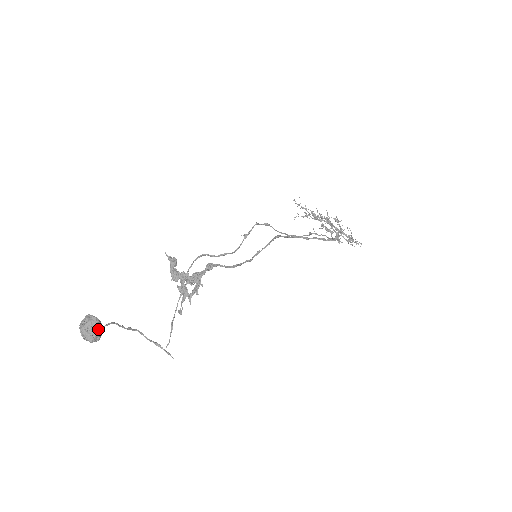
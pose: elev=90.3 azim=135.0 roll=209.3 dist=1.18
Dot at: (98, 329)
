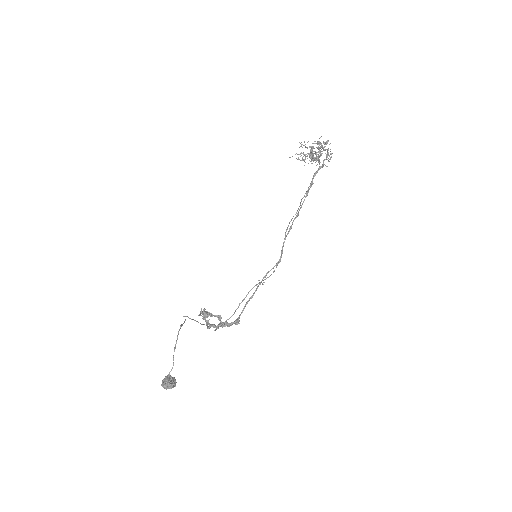
Dot at: (175, 383)
